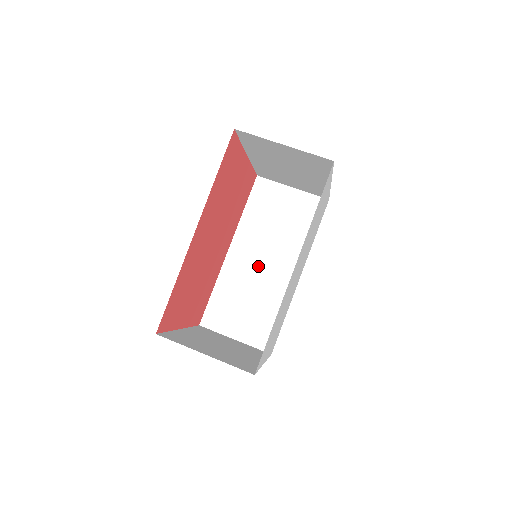
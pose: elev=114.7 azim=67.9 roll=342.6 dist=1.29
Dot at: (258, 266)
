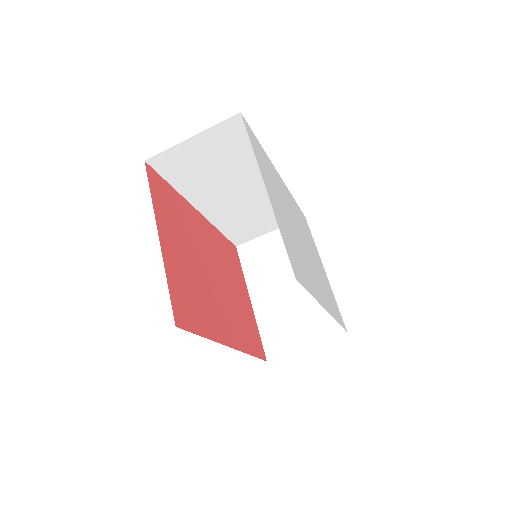
Dot at: (236, 198)
